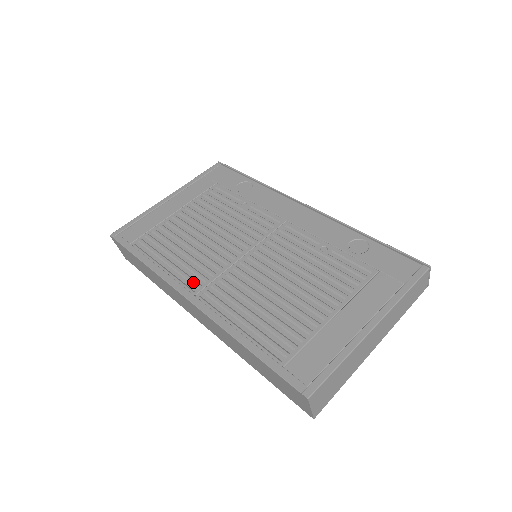
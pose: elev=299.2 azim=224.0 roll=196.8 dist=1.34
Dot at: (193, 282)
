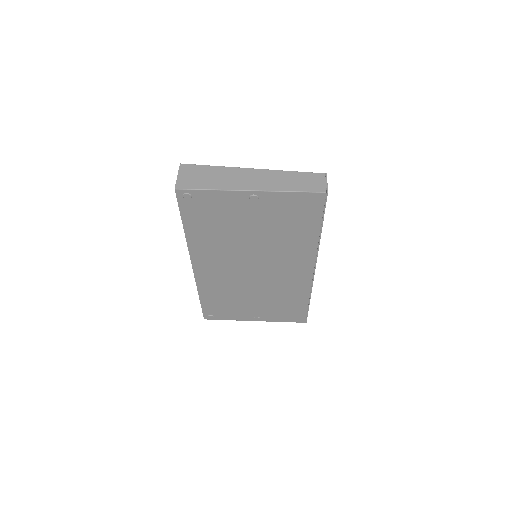
Dot at: occluded
